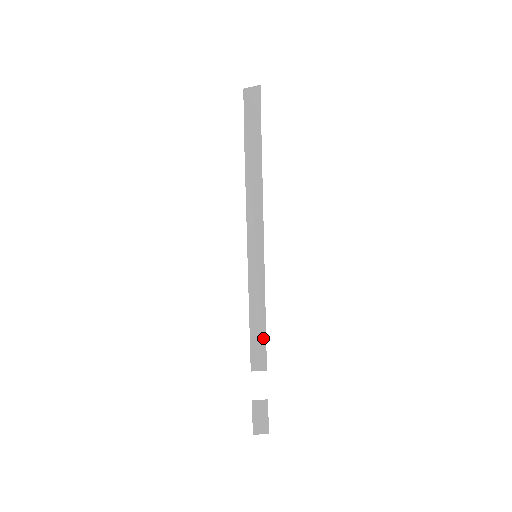
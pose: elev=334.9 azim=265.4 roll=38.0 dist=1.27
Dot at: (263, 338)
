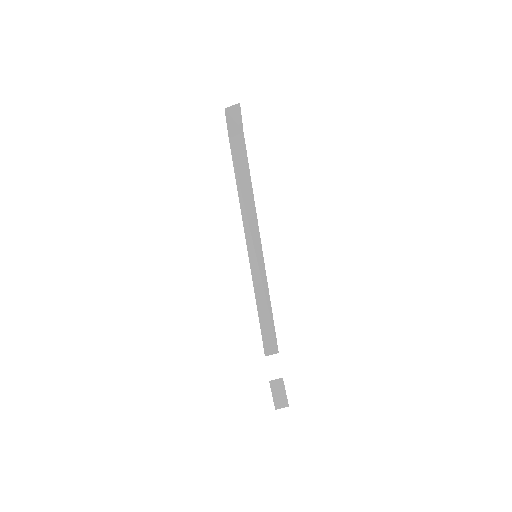
Dot at: (272, 326)
